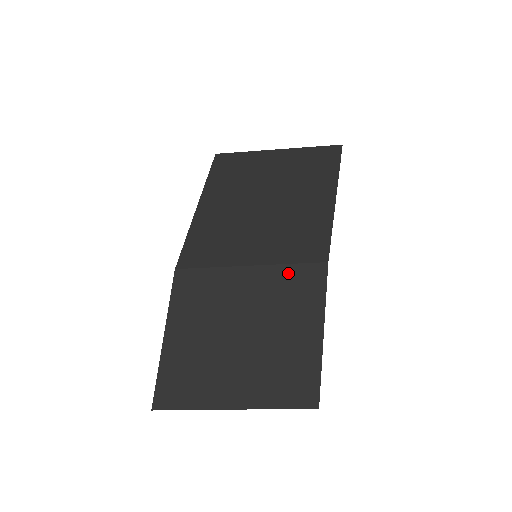
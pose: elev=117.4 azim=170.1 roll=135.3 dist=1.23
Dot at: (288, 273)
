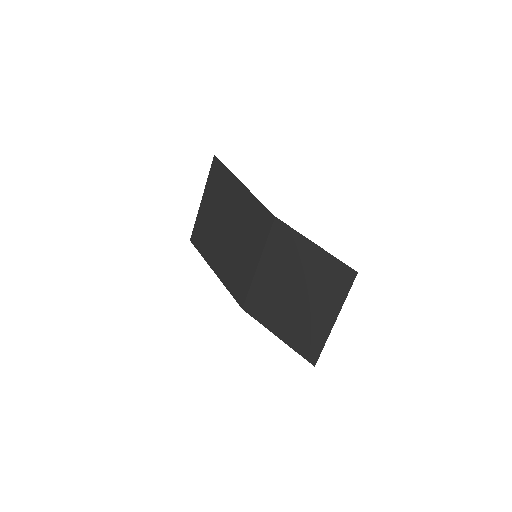
Dot at: (271, 245)
